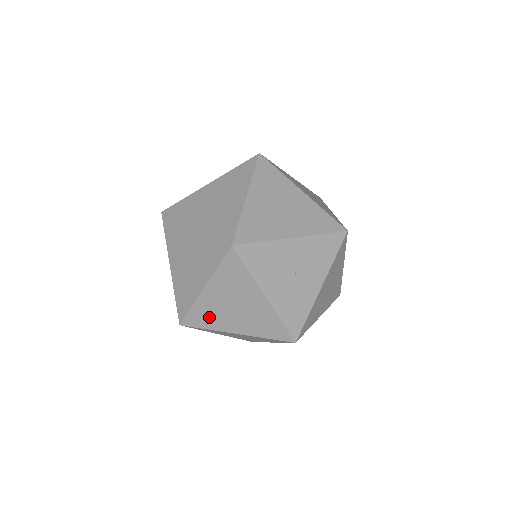
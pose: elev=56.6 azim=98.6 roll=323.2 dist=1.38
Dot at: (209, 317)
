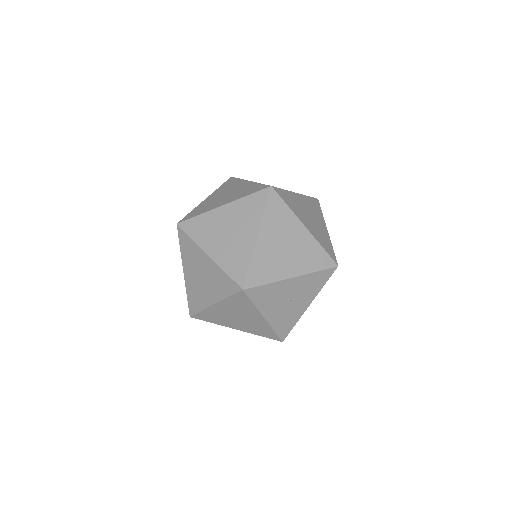
Dot at: (216, 318)
